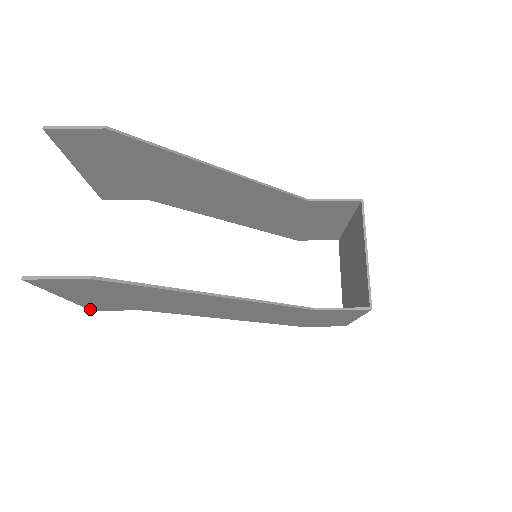
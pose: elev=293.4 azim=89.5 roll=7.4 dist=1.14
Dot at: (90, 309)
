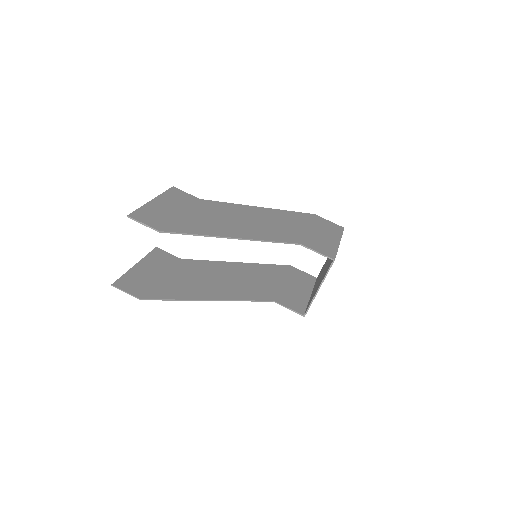
Dot at: (154, 250)
